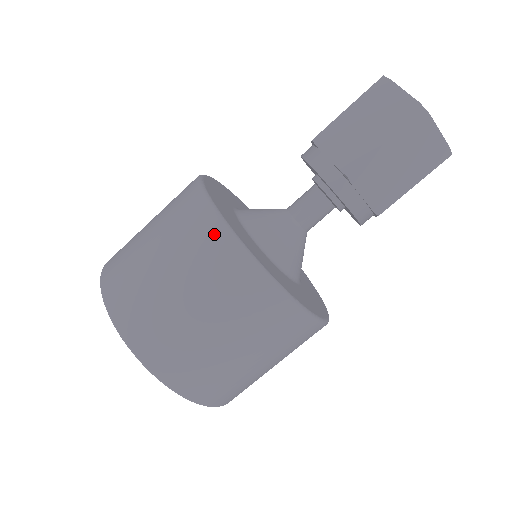
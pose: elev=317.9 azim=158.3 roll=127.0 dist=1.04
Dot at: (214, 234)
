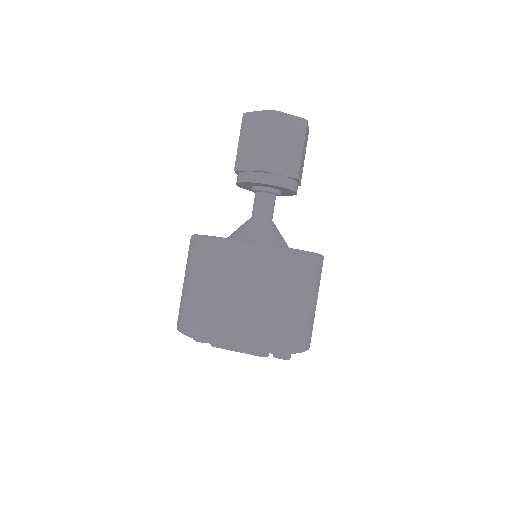
Dot at: (218, 248)
